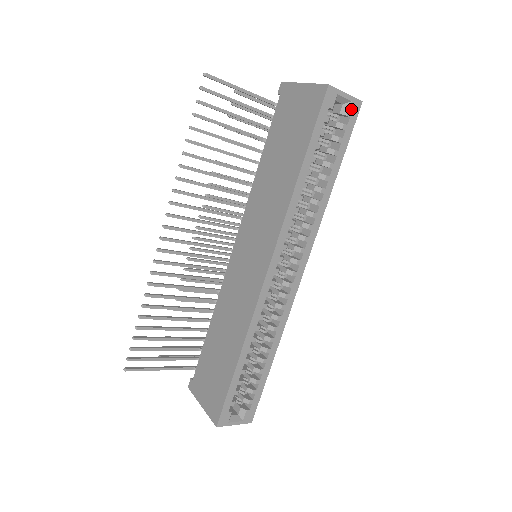
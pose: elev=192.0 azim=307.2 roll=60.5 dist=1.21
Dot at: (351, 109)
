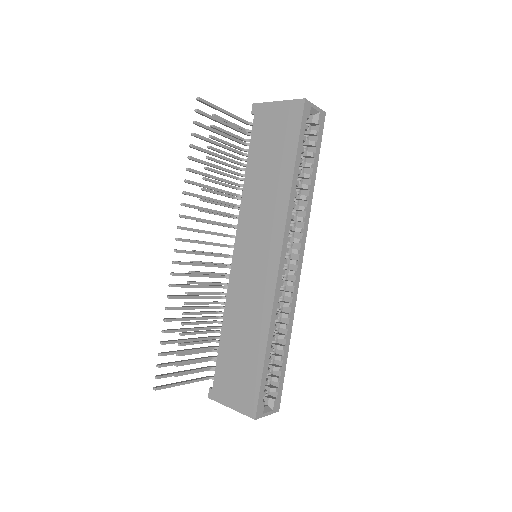
Dot at: (320, 119)
